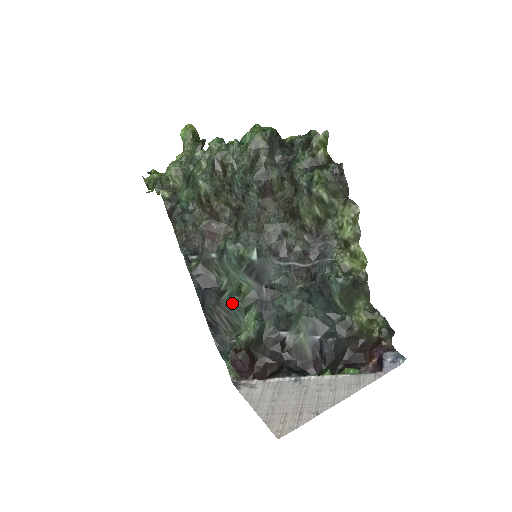
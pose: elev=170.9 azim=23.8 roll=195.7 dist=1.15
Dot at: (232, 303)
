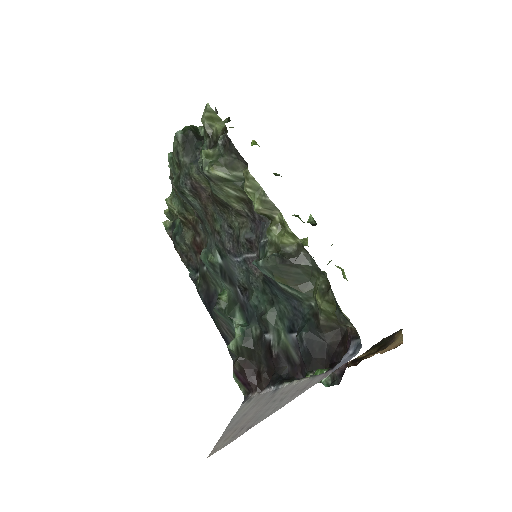
Dot at: (220, 312)
